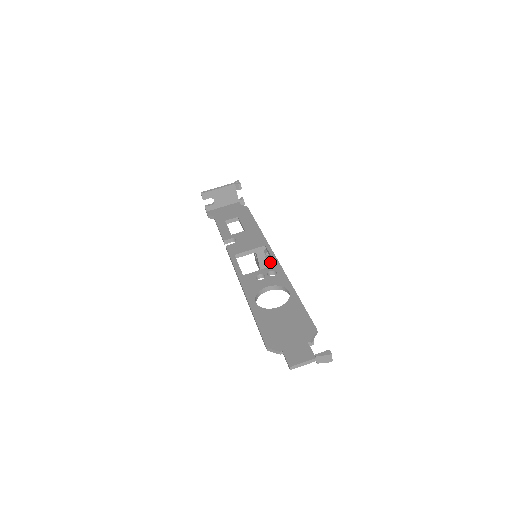
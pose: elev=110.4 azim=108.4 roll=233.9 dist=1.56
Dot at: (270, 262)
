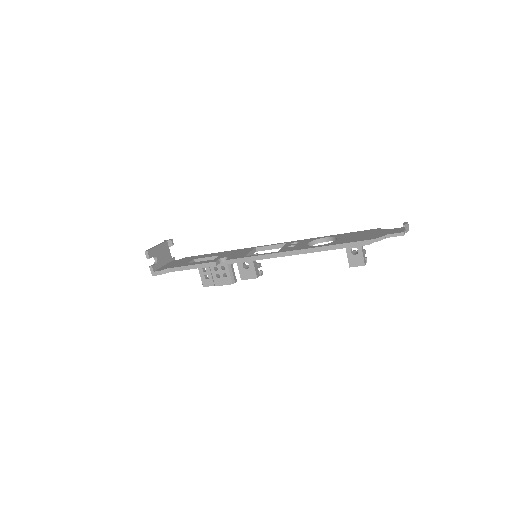
Dot at: (260, 266)
